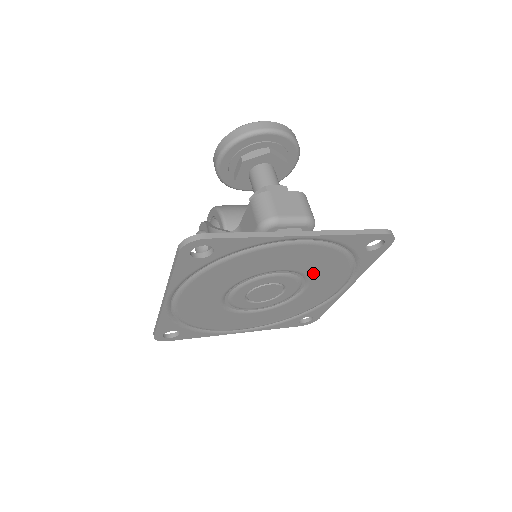
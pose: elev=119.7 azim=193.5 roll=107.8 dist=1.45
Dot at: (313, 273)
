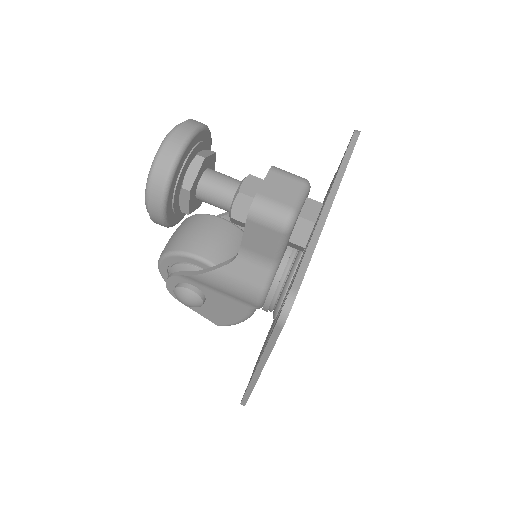
Dot at: occluded
